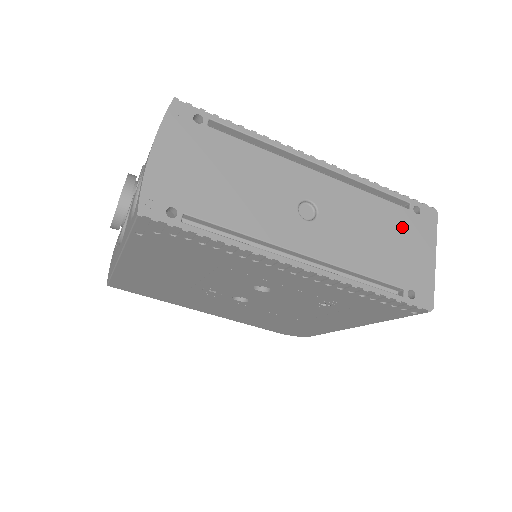
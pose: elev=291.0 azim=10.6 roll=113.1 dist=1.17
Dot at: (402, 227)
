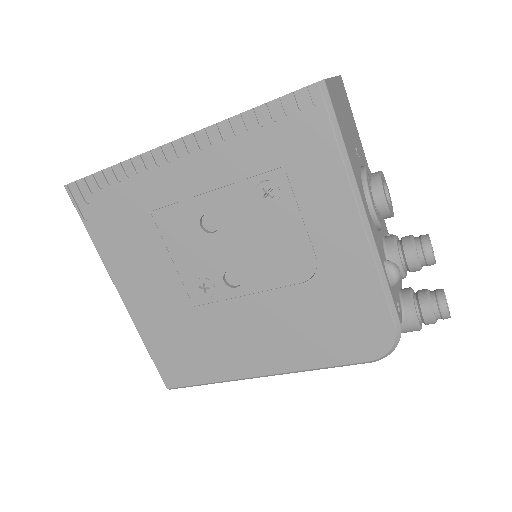
Dot at: occluded
